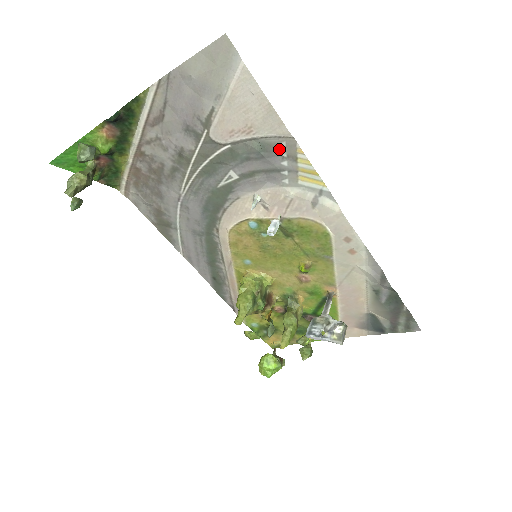
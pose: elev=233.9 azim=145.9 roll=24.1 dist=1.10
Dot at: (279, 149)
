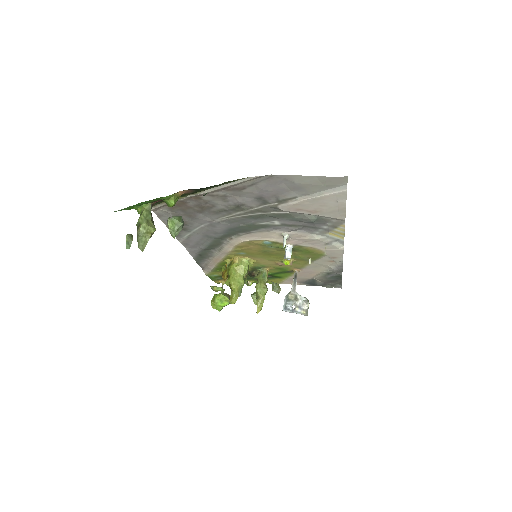
Dot at: (328, 222)
